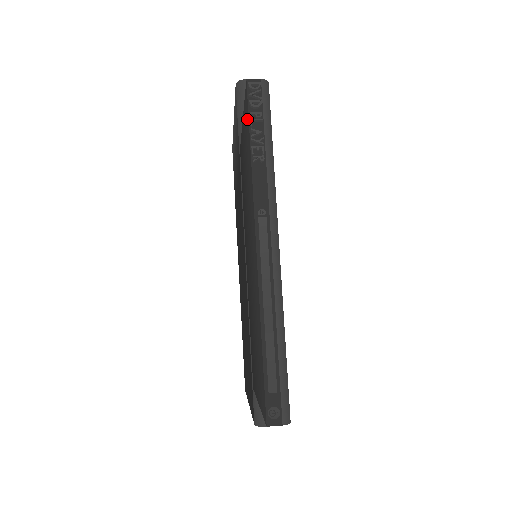
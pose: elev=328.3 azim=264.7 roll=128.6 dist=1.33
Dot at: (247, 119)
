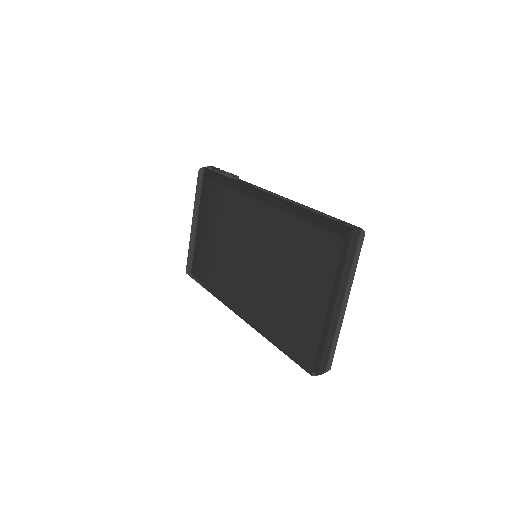
Dot at: (216, 173)
